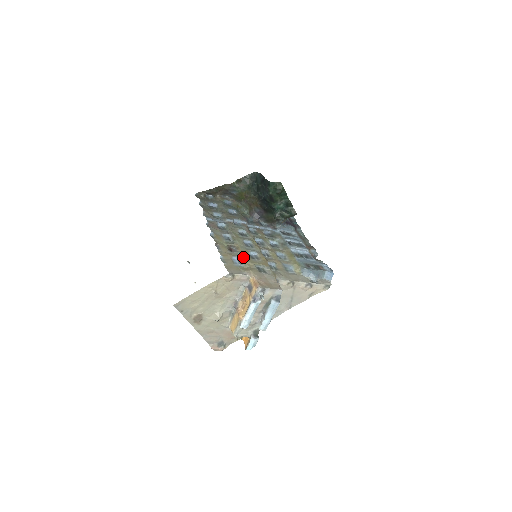
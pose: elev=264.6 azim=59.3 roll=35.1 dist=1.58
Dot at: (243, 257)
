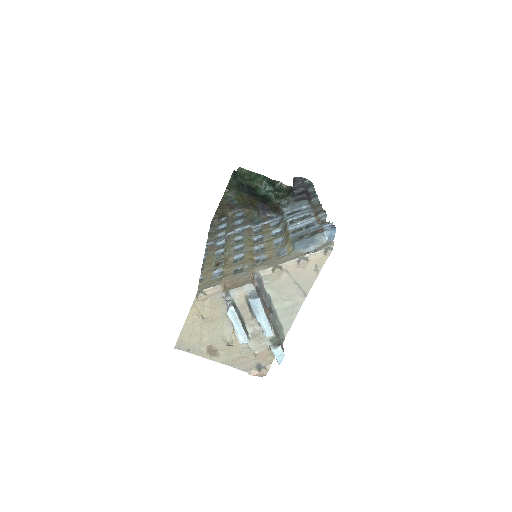
Dot at: (224, 266)
